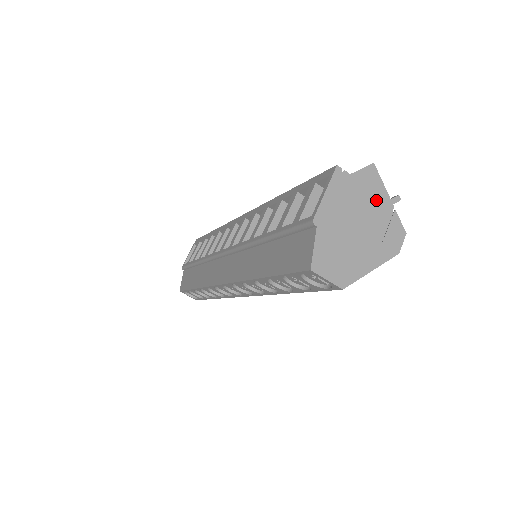
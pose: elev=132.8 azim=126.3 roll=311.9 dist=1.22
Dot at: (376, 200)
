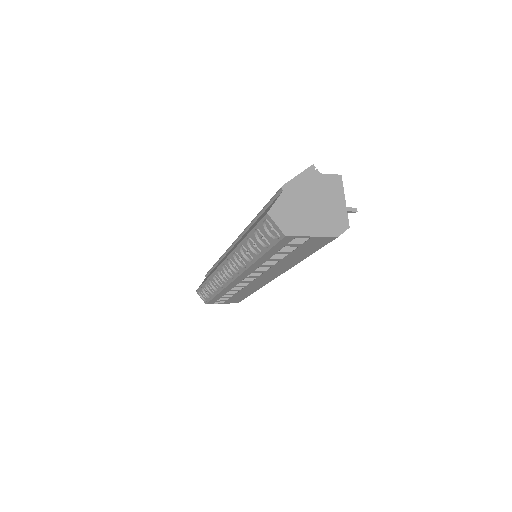
Dot at: (334, 197)
